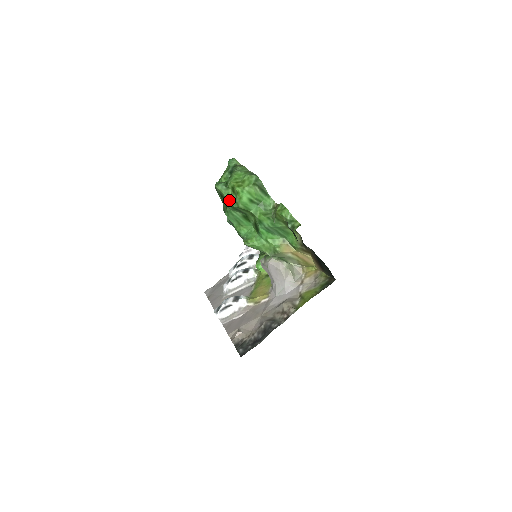
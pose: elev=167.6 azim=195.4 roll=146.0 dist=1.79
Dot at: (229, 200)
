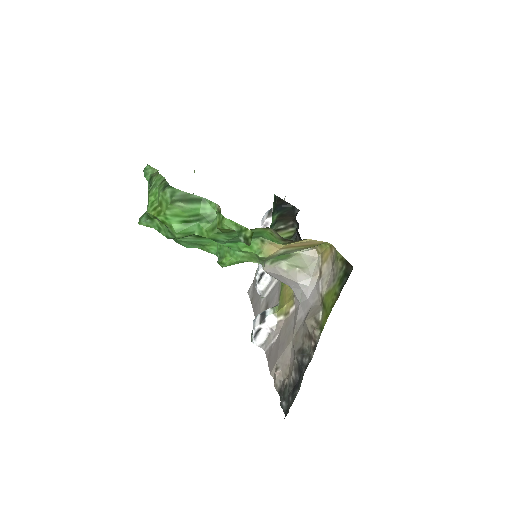
Dot at: (163, 233)
